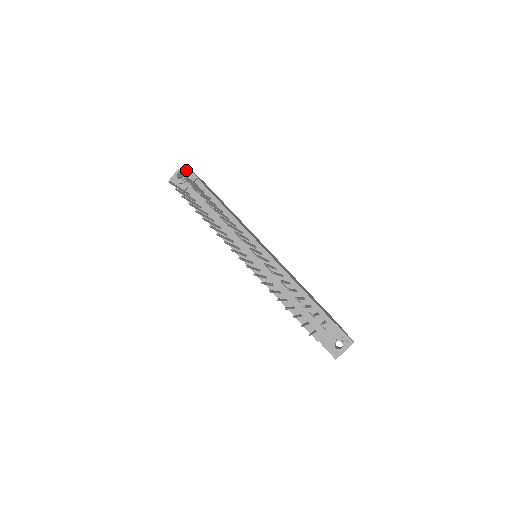
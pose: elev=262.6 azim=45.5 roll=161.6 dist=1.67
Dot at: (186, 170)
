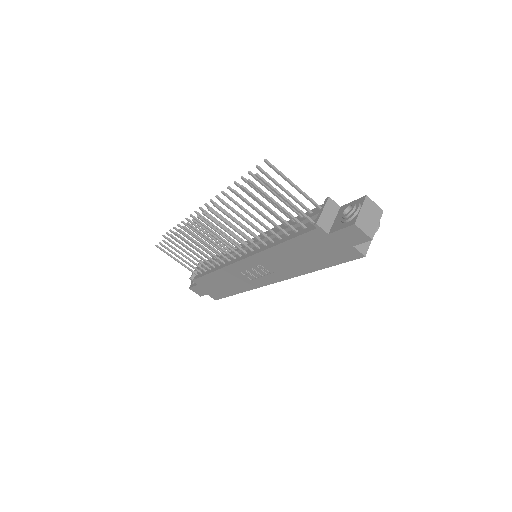
Dot at: occluded
